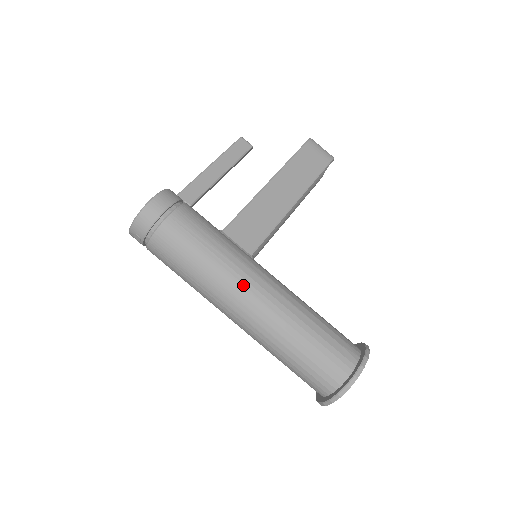
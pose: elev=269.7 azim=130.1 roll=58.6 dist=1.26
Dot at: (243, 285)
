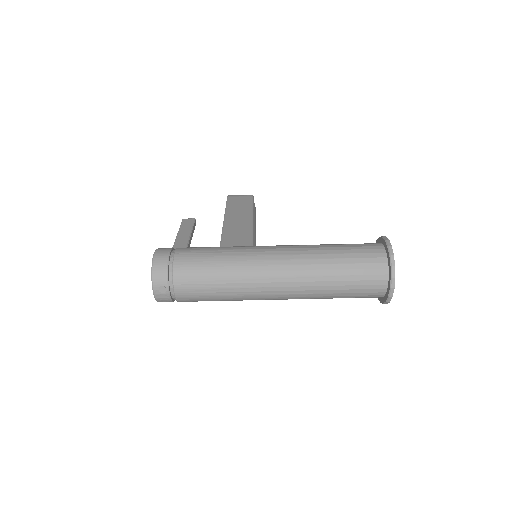
Dot at: (263, 255)
